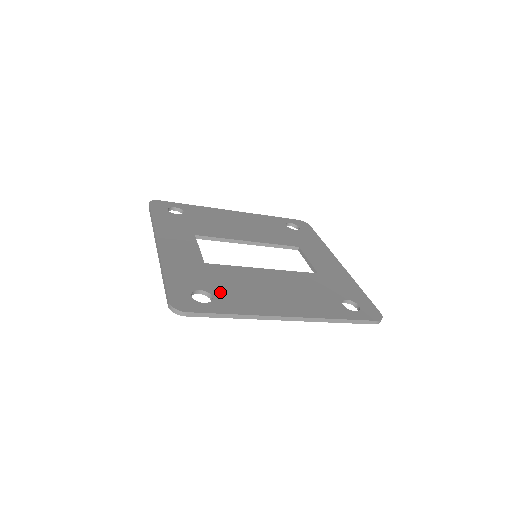
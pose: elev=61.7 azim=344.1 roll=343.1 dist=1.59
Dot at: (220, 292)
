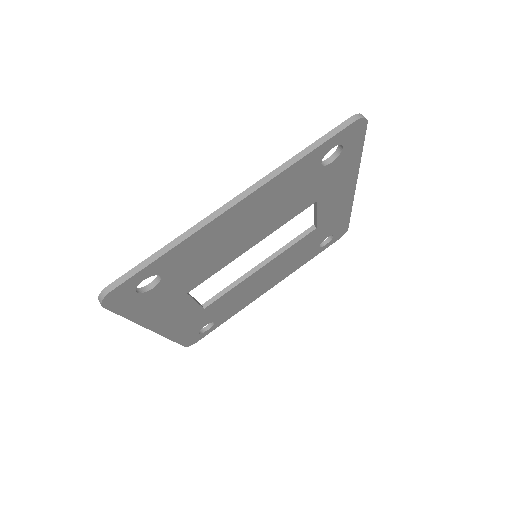
Dot at: occluded
